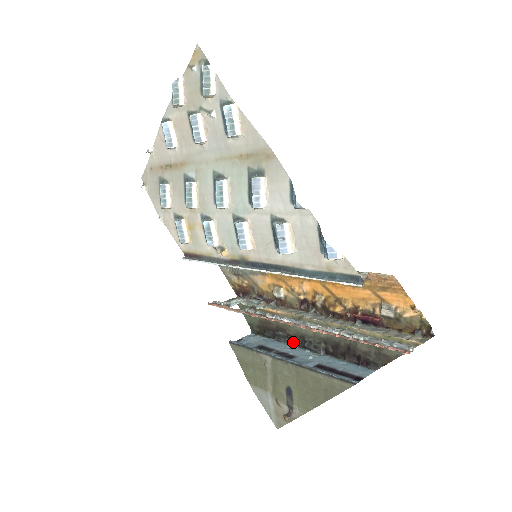
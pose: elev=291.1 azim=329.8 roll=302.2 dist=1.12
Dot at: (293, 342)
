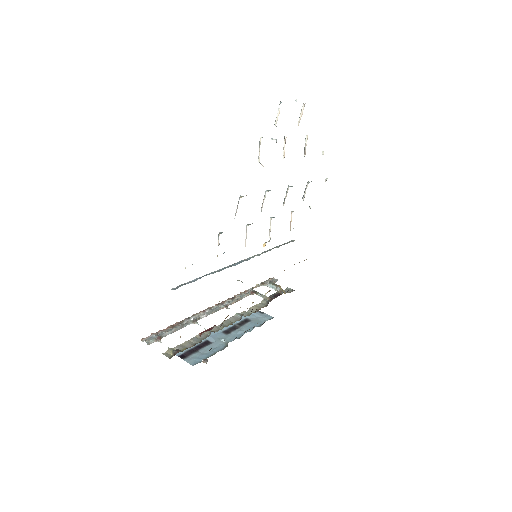
Dot at: occluded
